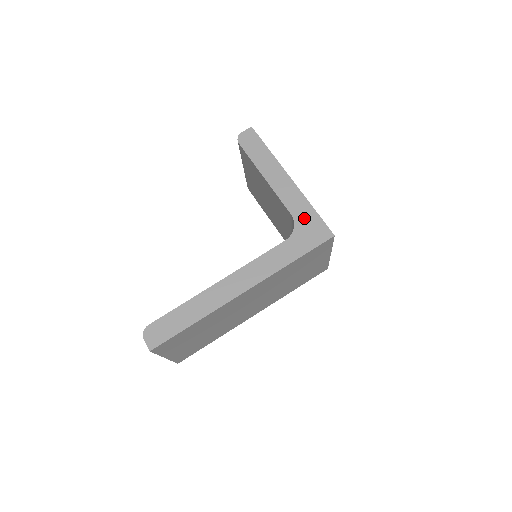
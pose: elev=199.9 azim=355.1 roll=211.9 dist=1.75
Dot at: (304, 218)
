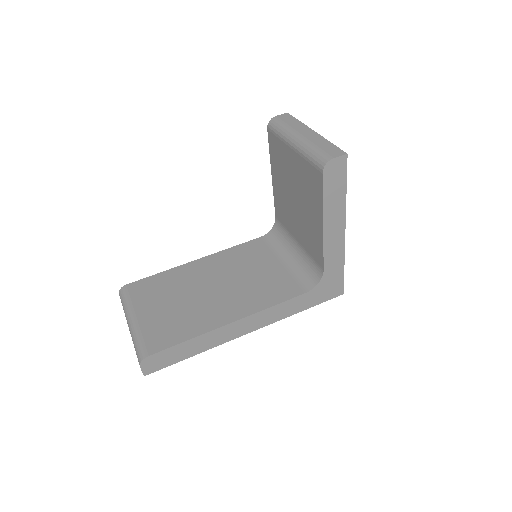
Dot at: (332, 275)
